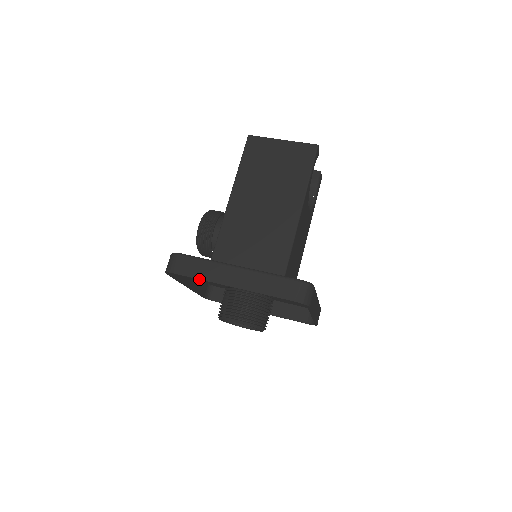
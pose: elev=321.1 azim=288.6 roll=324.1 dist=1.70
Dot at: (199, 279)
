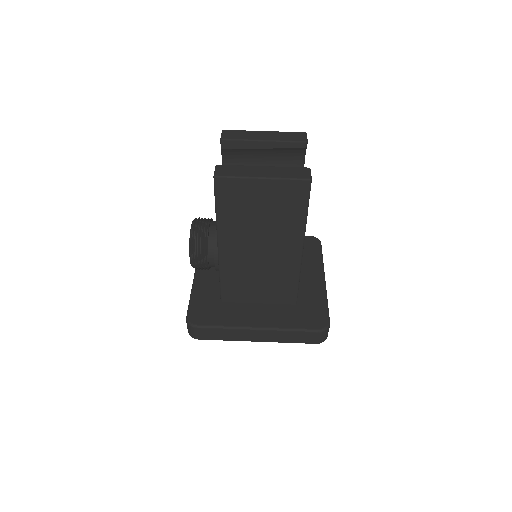
Dot at: (225, 340)
